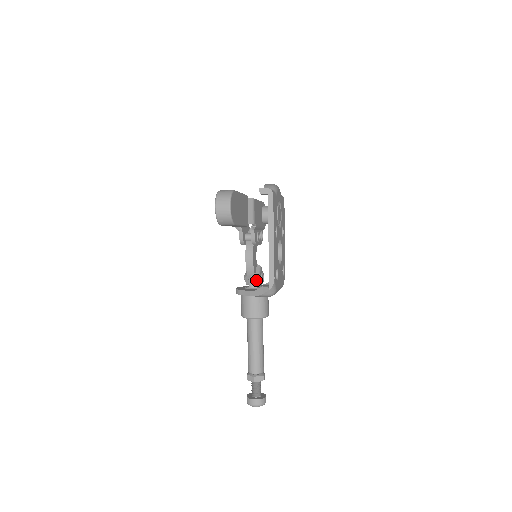
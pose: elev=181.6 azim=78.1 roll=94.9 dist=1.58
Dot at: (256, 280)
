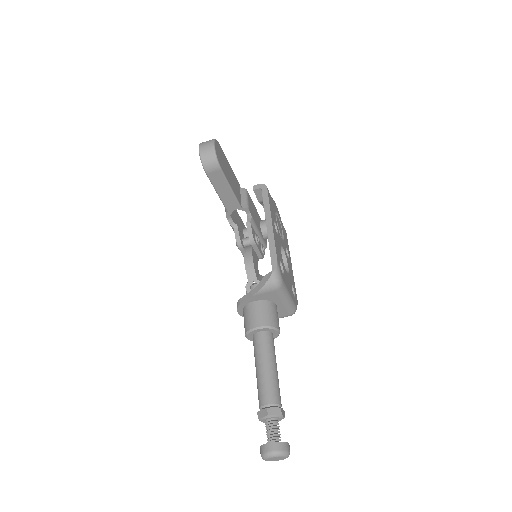
Dot at: occluded
